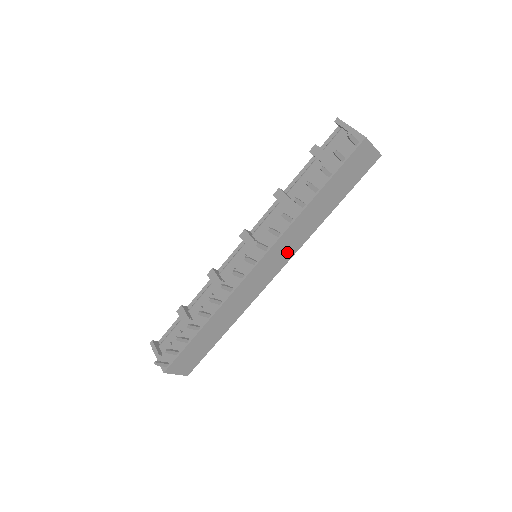
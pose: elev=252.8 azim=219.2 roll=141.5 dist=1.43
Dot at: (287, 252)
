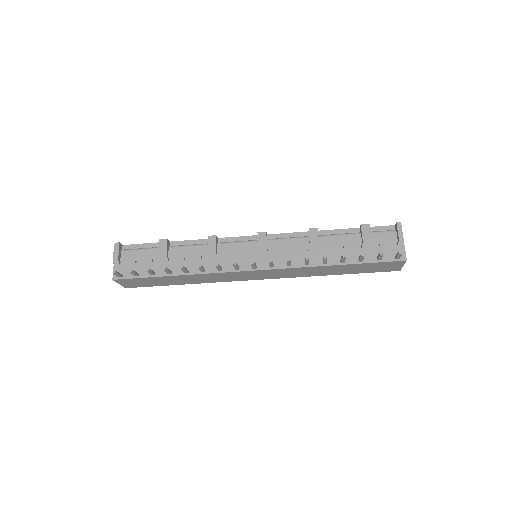
Dot at: (281, 275)
